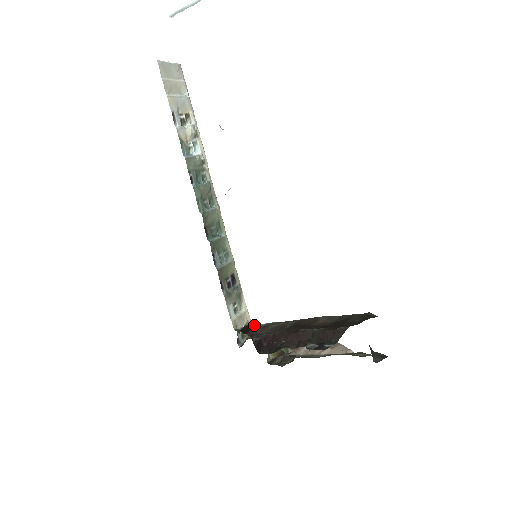
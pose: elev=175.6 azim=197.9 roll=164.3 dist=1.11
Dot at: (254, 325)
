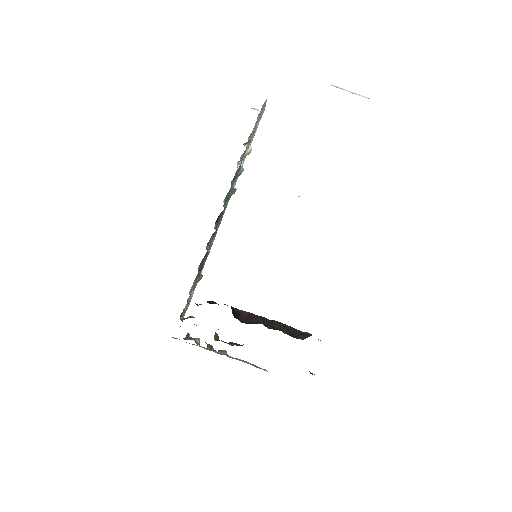
Dot at: occluded
